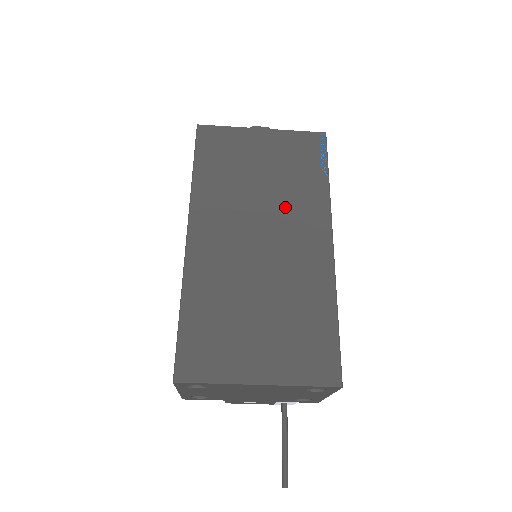
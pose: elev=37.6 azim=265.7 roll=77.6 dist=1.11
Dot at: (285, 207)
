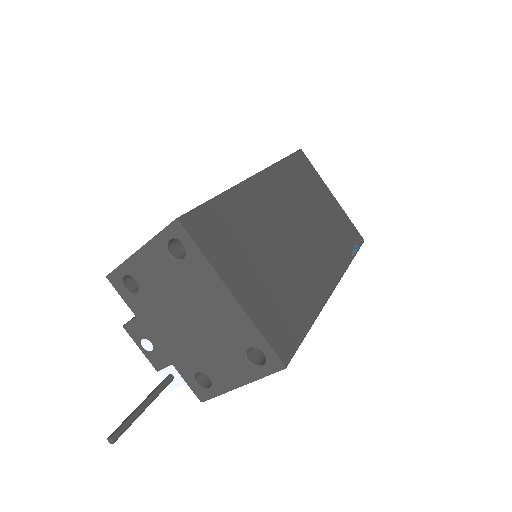
Dot at: (320, 238)
